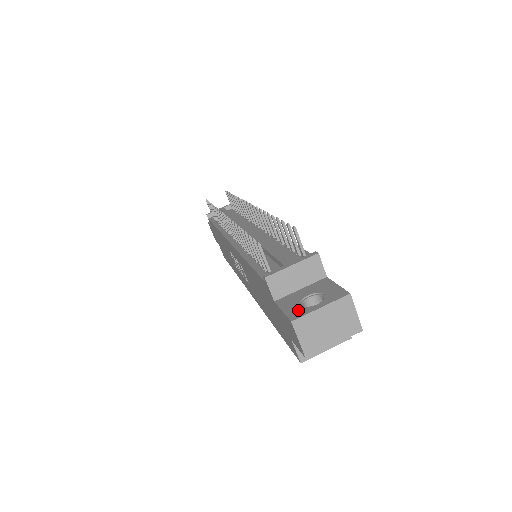
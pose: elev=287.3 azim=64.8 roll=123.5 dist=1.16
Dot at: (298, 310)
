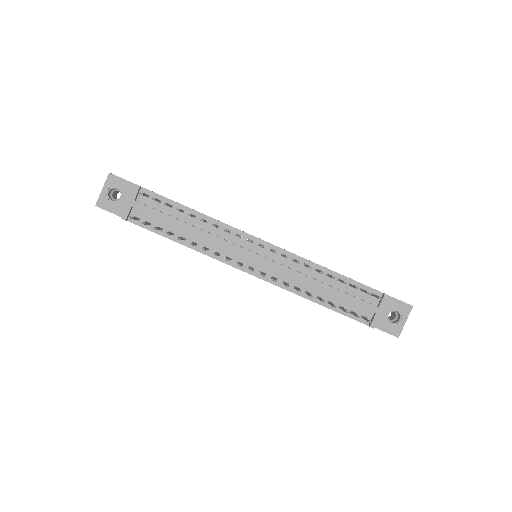
Dot at: (394, 329)
